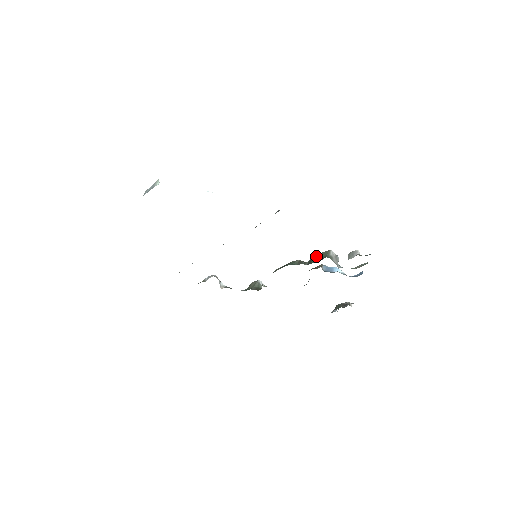
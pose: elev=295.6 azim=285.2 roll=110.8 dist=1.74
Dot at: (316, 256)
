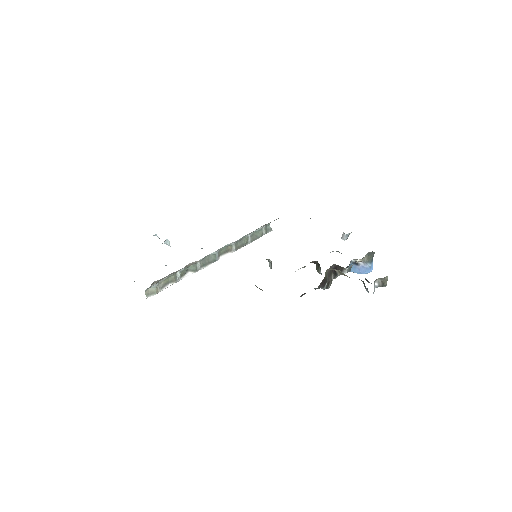
Dot at: occluded
